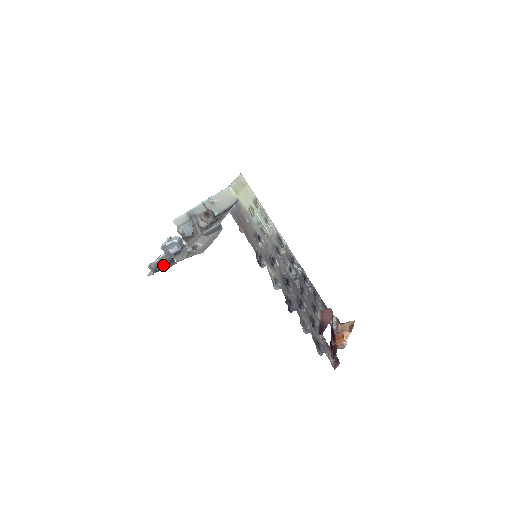
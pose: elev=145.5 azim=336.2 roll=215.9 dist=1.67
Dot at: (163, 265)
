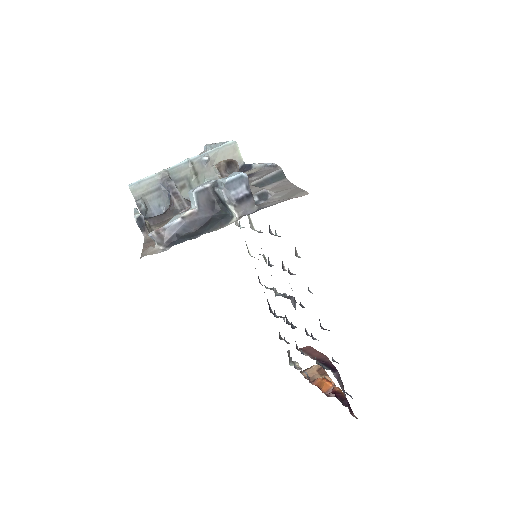
Dot at: (188, 231)
